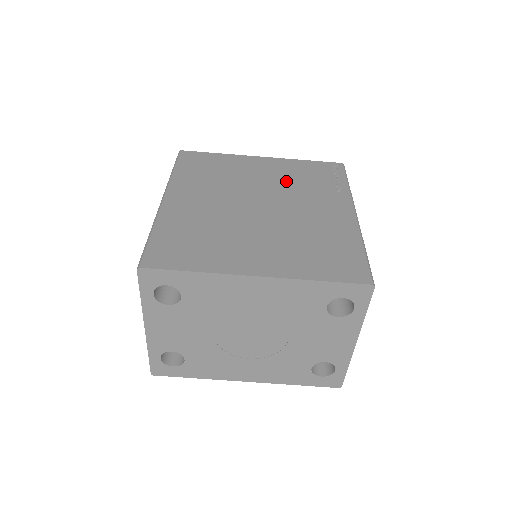
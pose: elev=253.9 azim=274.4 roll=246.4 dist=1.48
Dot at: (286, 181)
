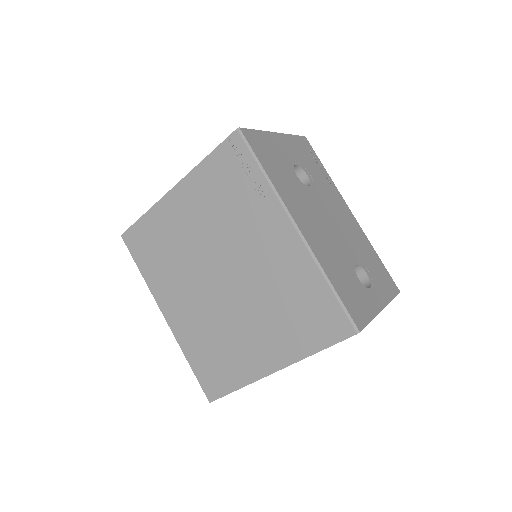
Dot at: (215, 219)
